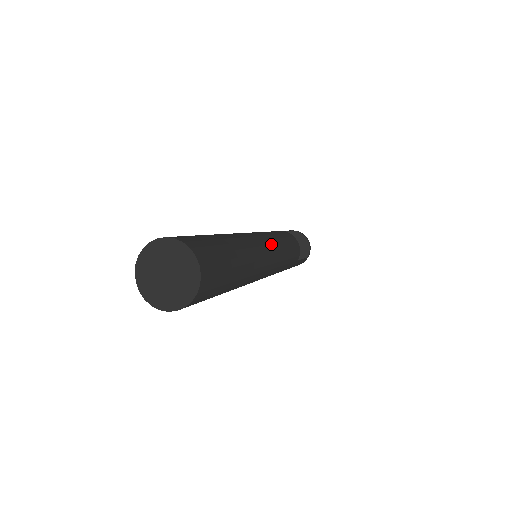
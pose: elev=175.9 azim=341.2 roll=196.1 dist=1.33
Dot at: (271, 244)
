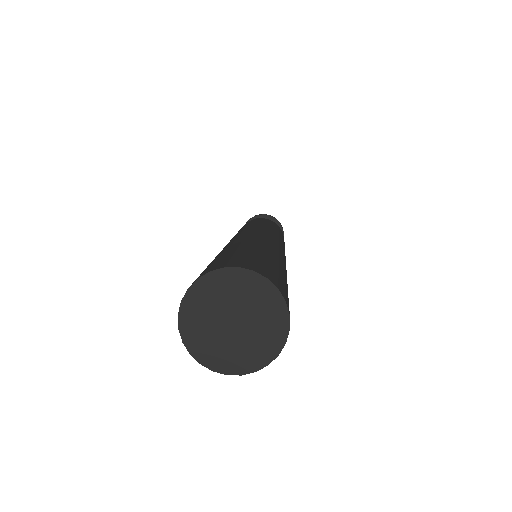
Dot at: occluded
